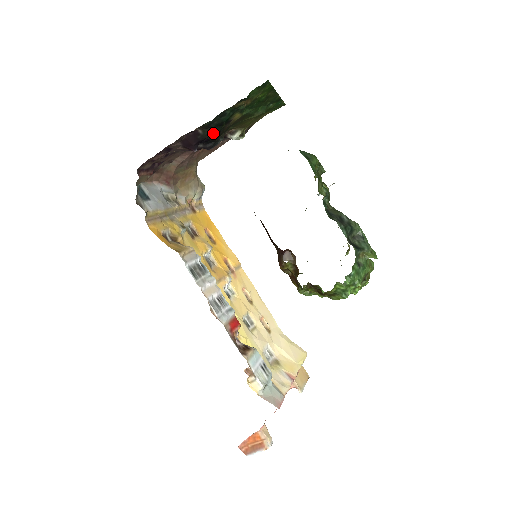
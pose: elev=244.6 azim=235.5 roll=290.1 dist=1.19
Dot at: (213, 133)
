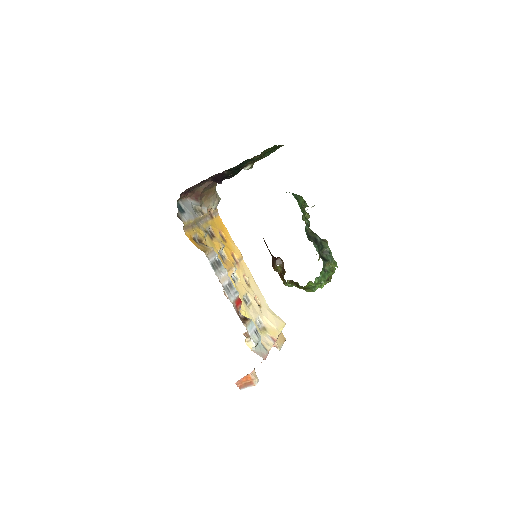
Dot at: (234, 173)
